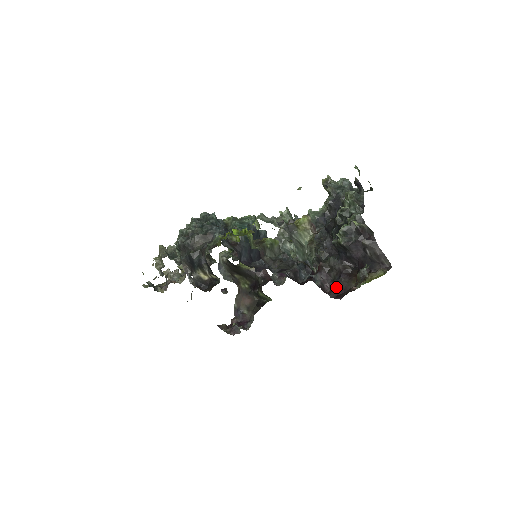
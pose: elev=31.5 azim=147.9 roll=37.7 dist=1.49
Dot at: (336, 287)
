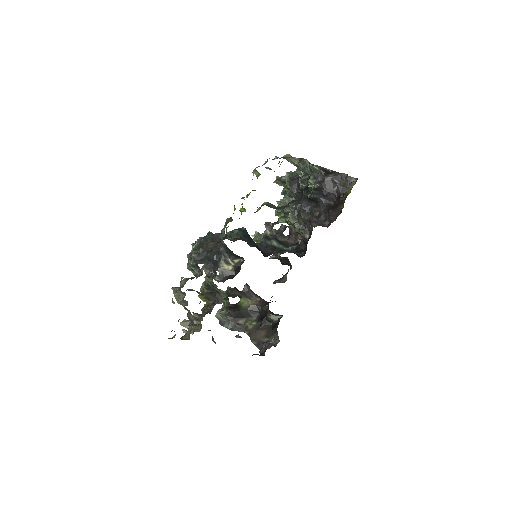
Dot at: (331, 218)
